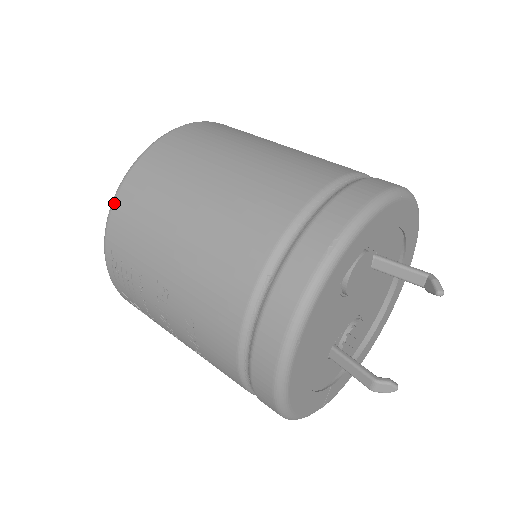
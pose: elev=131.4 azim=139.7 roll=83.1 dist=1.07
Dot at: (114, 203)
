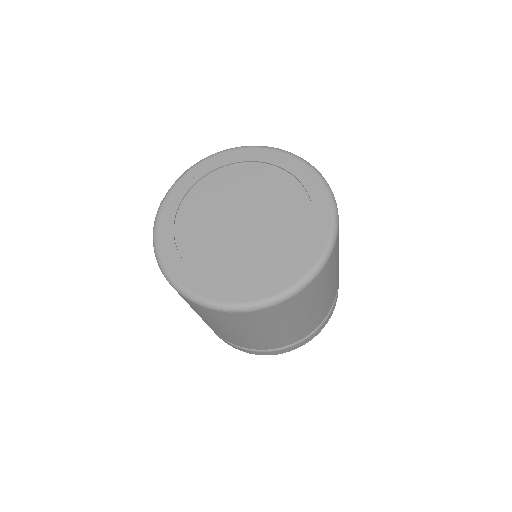
Dot at: (187, 299)
